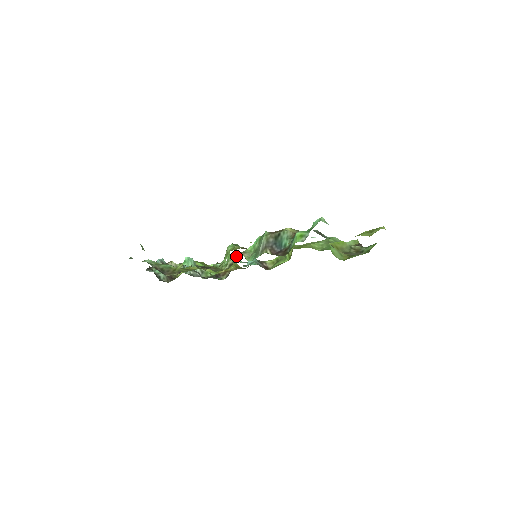
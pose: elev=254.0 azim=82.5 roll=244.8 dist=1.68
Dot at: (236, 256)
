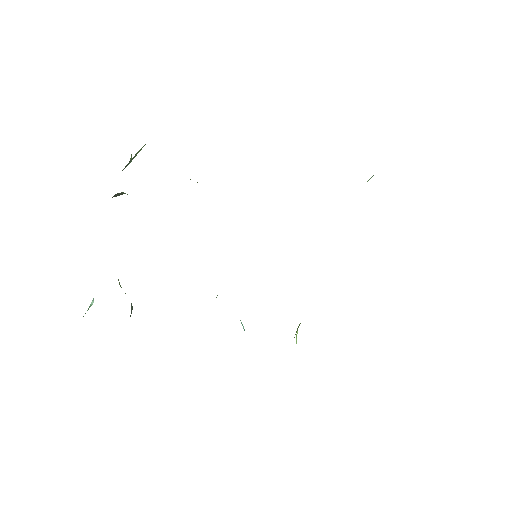
Dot at: occluded
